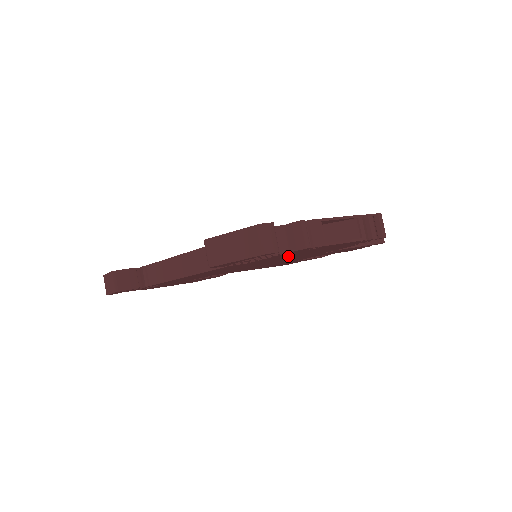
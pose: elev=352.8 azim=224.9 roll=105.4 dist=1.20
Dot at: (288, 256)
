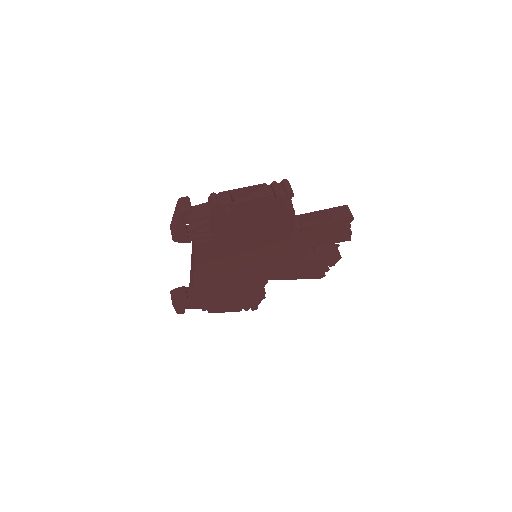
Dot at: (240, 231)
